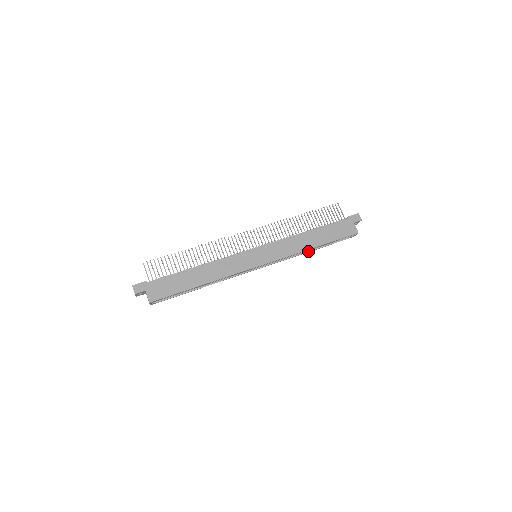
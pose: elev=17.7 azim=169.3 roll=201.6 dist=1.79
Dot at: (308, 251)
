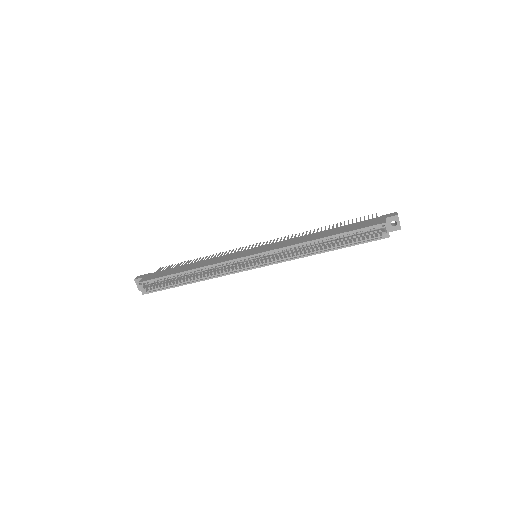
Dot at: (320, 252)
